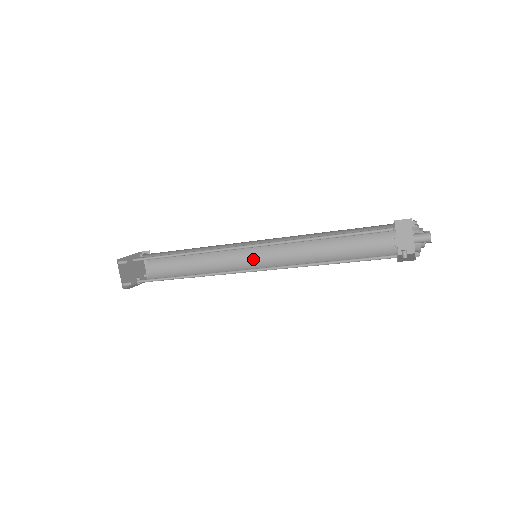
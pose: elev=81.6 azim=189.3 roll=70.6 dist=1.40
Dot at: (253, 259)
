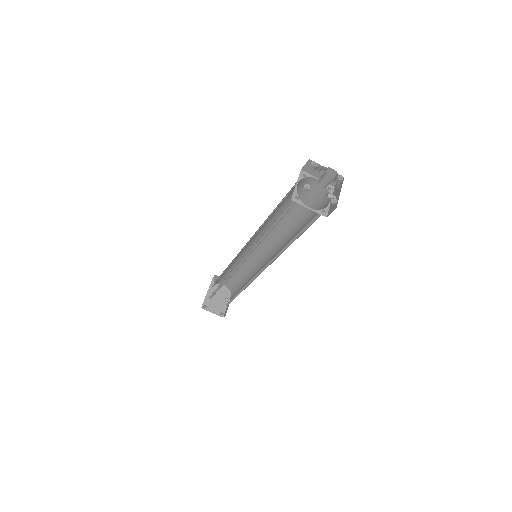
Dot at: (261, 250)
